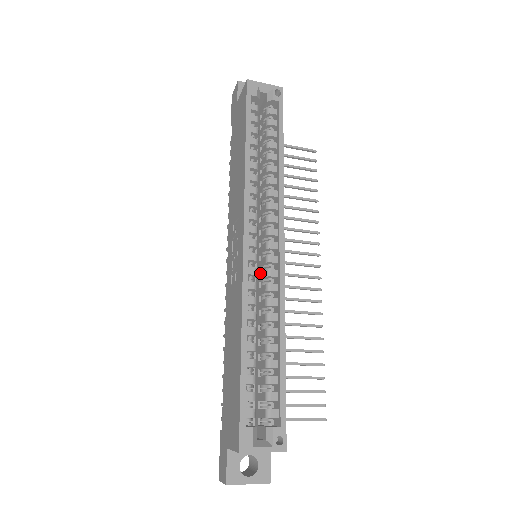
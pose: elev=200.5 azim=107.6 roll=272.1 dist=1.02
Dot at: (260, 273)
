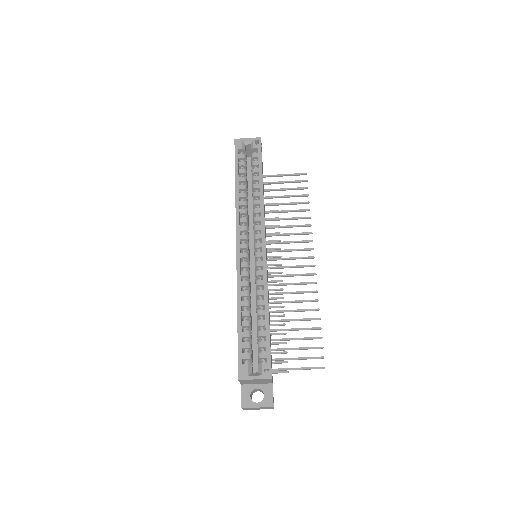
Dot at: occluded
